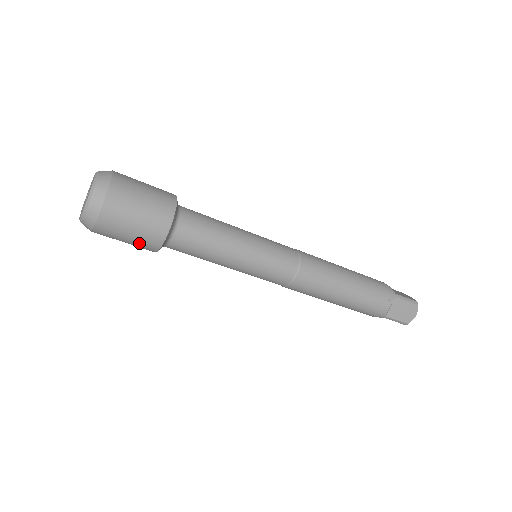
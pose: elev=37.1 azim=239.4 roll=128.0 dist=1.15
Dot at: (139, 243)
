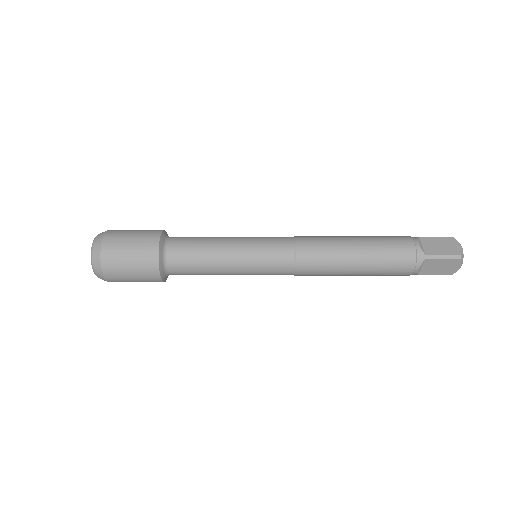
Dot at: occluded
